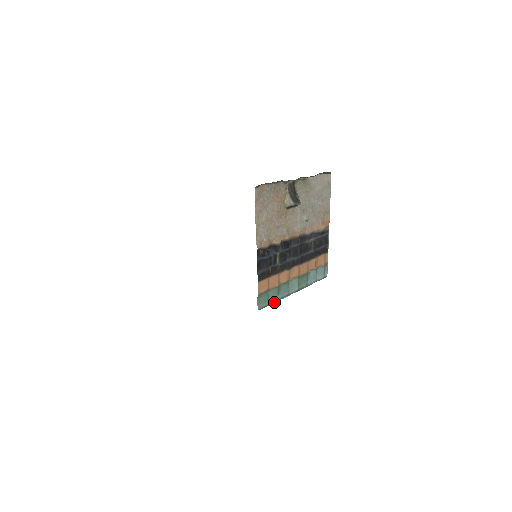
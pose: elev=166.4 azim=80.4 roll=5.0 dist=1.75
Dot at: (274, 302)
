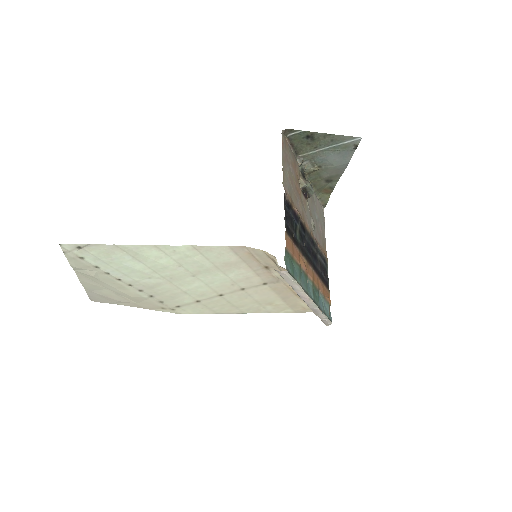
Dot at: (297, 282)
